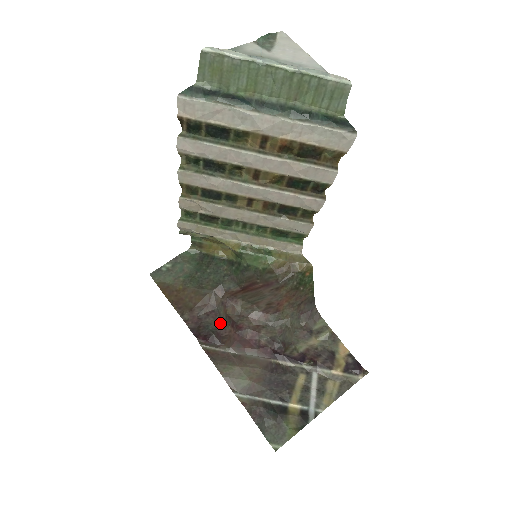
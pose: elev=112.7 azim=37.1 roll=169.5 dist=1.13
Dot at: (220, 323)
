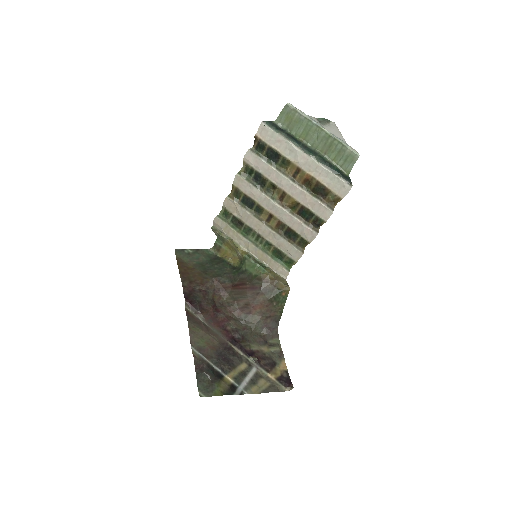
Dot at: (206, 300)
